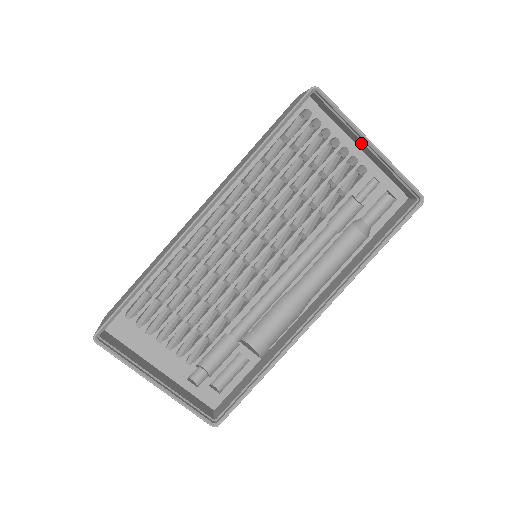
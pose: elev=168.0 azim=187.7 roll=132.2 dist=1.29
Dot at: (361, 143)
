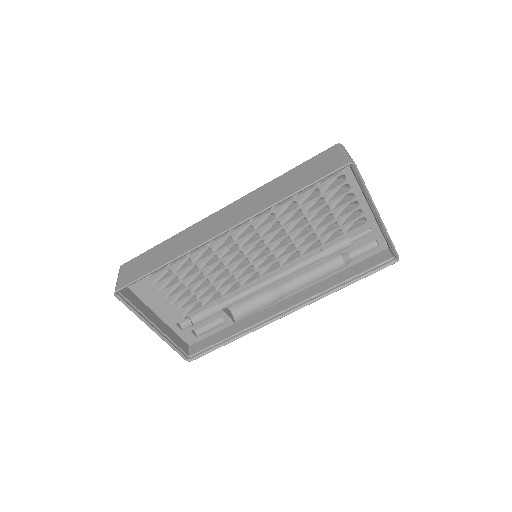
Dot at: (371, 207)
